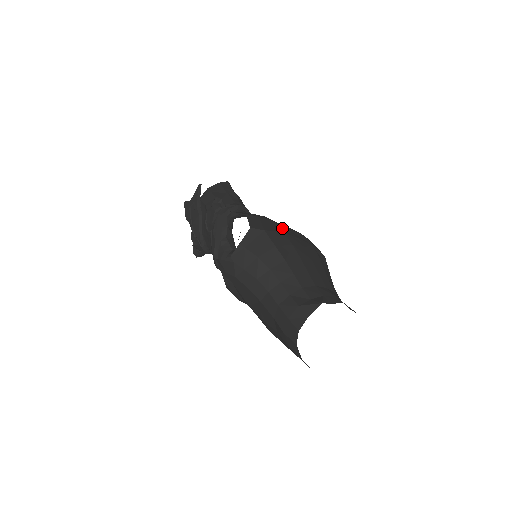
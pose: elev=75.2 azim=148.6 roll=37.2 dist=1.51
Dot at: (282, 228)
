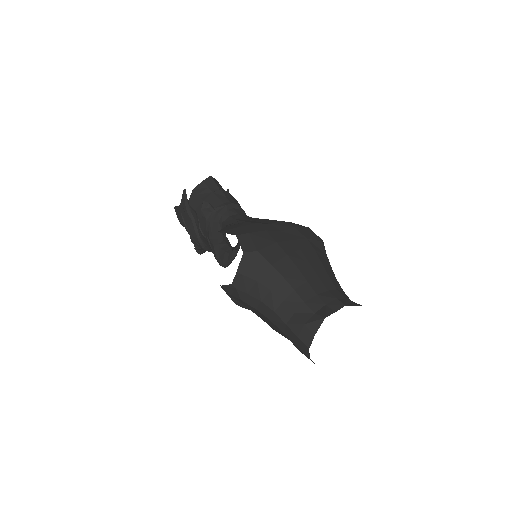
Dot at: (274, 235)
